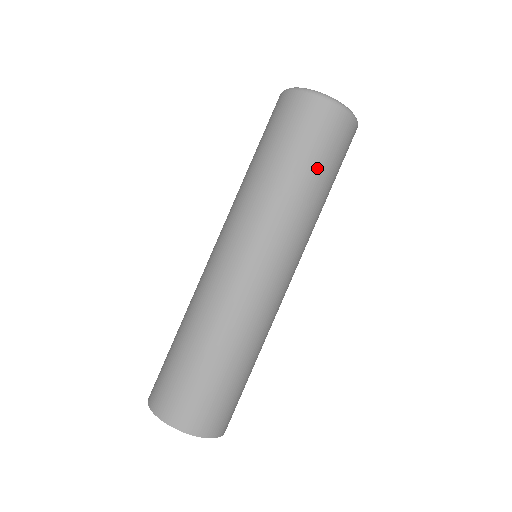
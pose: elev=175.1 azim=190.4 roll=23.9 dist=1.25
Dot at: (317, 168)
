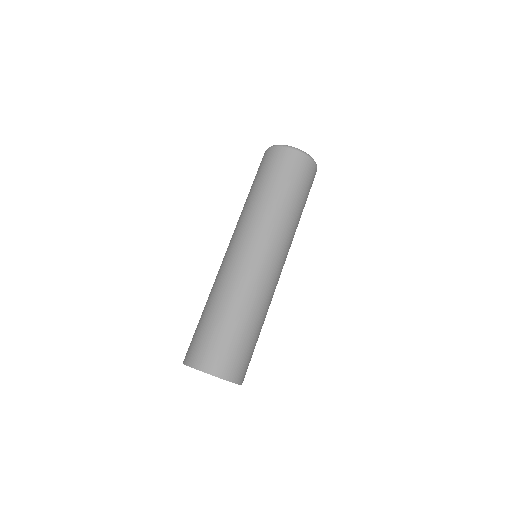
Dot at: occluded
